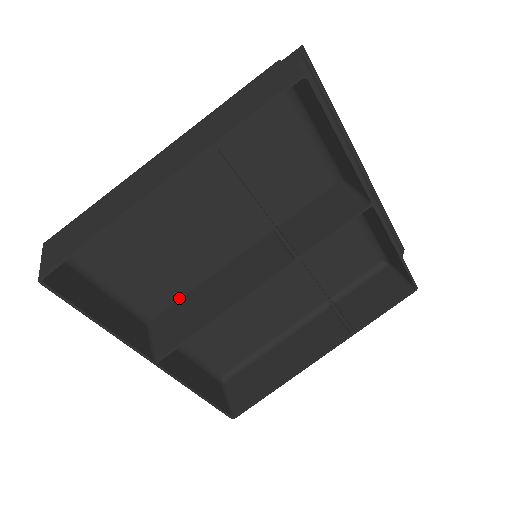
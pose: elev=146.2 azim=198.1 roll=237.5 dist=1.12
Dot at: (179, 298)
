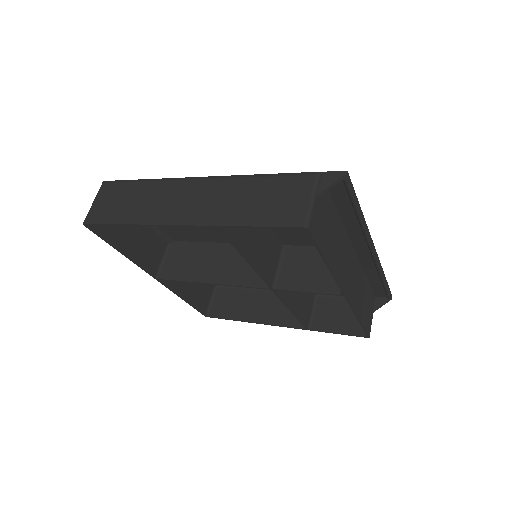
Dot at: (196, 241)
